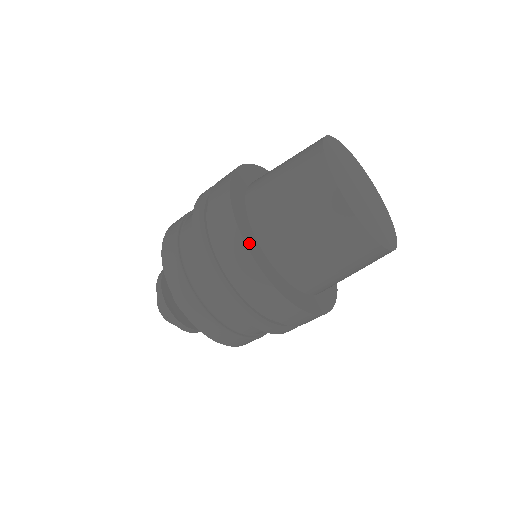
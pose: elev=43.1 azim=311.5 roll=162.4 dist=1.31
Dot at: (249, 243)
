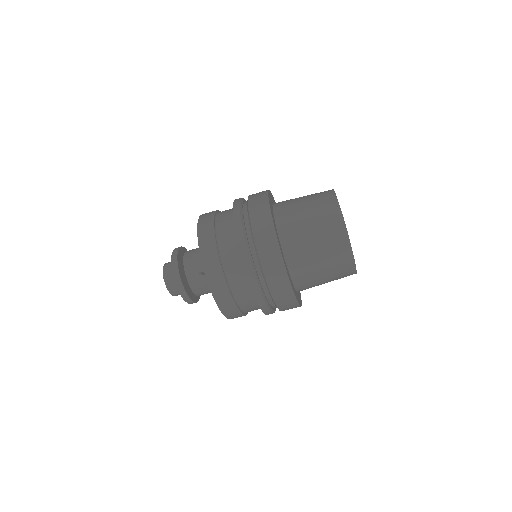
Dot at: (285, 264)
